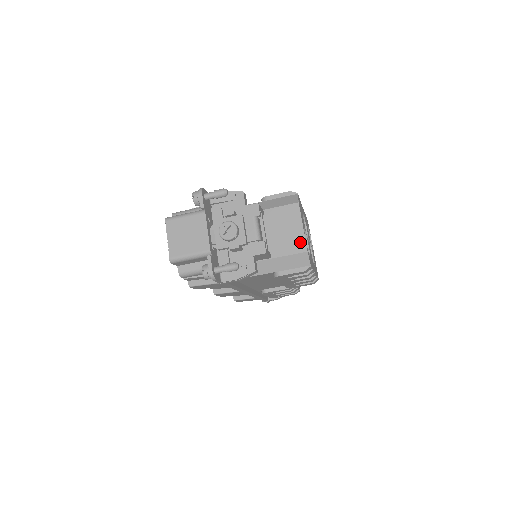
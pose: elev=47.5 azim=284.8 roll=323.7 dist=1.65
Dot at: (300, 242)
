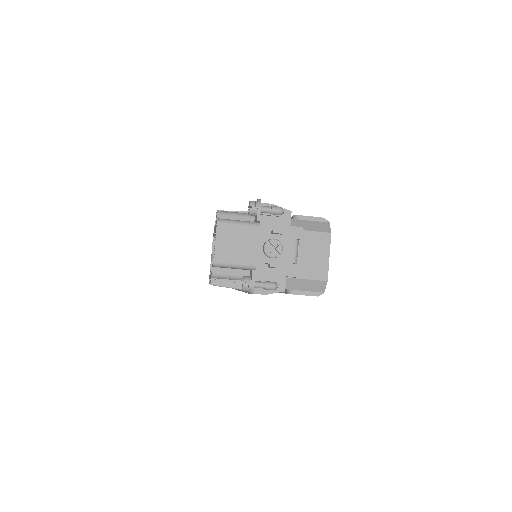
Dot at: (323, 270)
